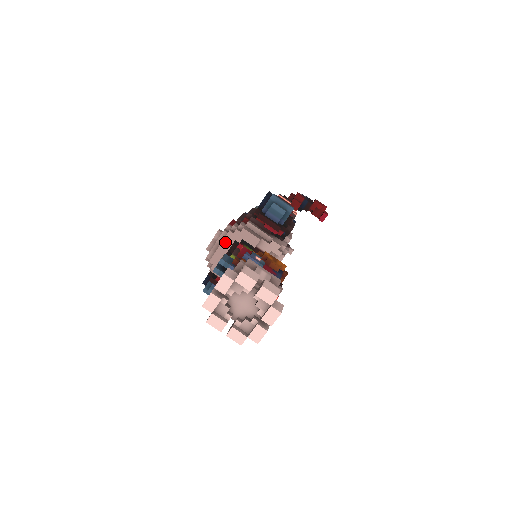
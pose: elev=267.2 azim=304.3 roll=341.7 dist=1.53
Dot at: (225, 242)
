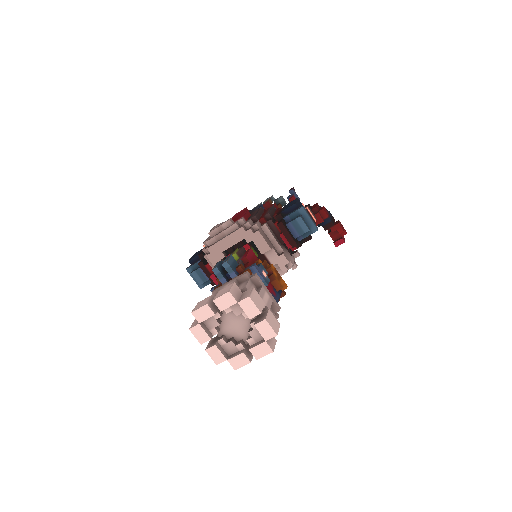
Dot at: (233, 236)
